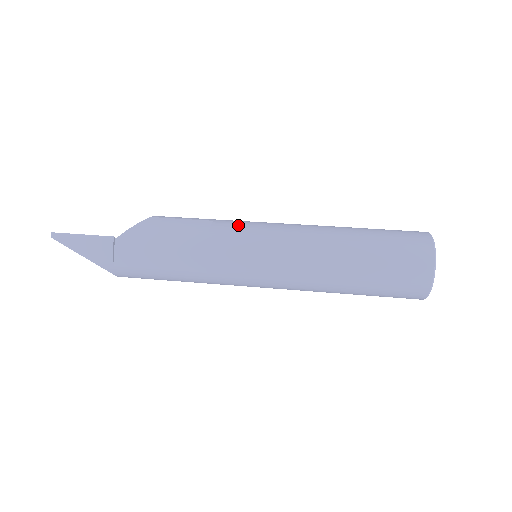
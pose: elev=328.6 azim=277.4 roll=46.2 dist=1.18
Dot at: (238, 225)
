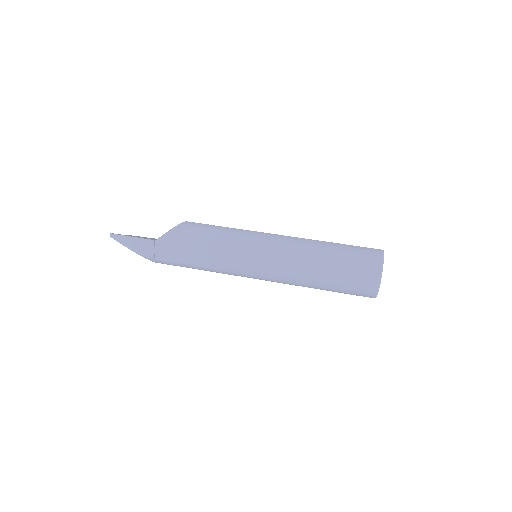
Dot at: (242, 237)
